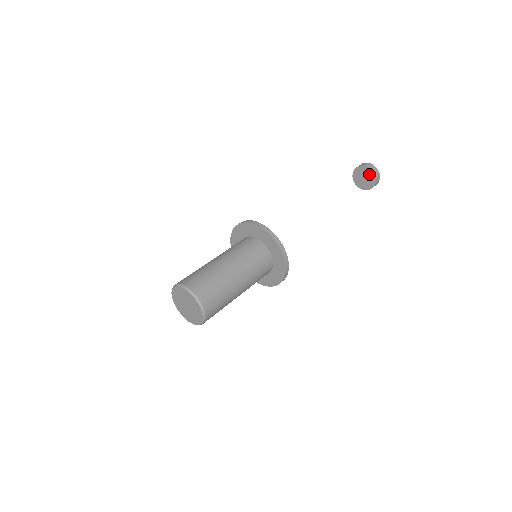
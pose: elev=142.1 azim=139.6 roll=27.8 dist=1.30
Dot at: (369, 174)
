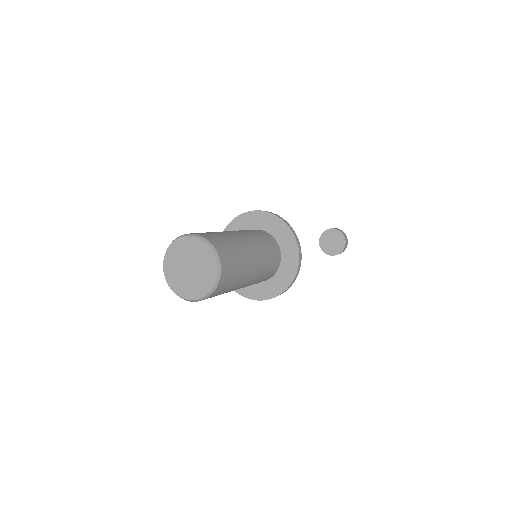
Dot at: (330, 234)
